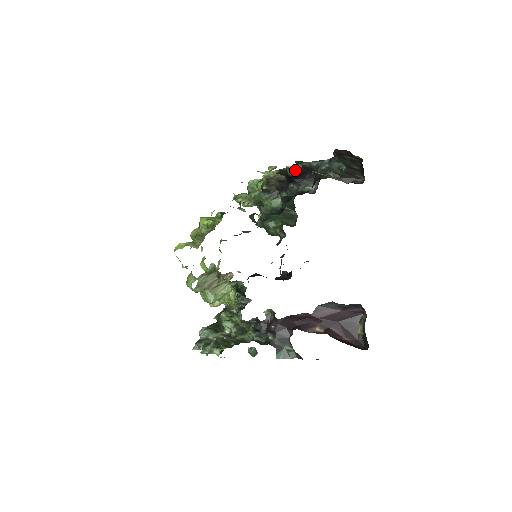
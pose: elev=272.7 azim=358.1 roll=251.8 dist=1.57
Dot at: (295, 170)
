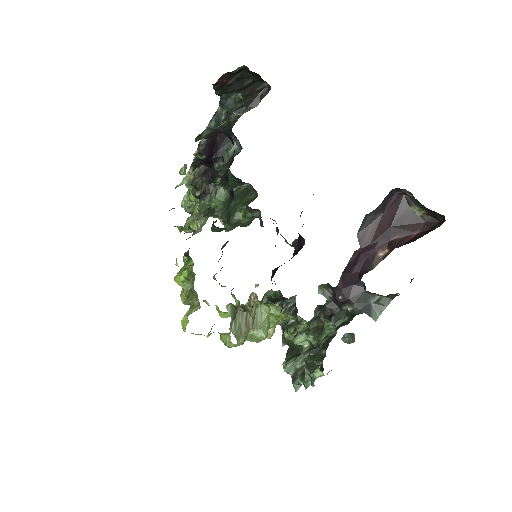
Dot at: (203, 149)
